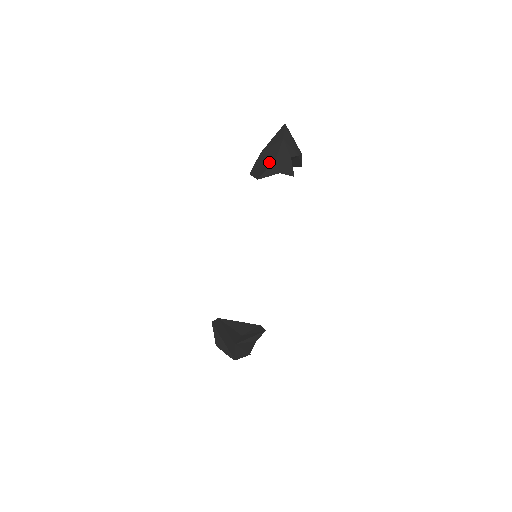
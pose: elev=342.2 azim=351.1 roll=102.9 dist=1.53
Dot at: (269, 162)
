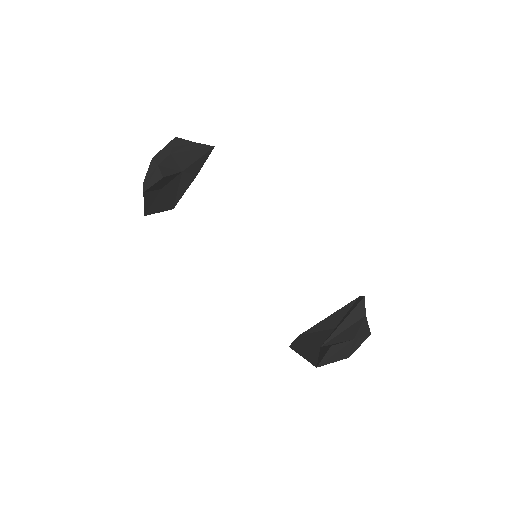
Dot at: occluded
